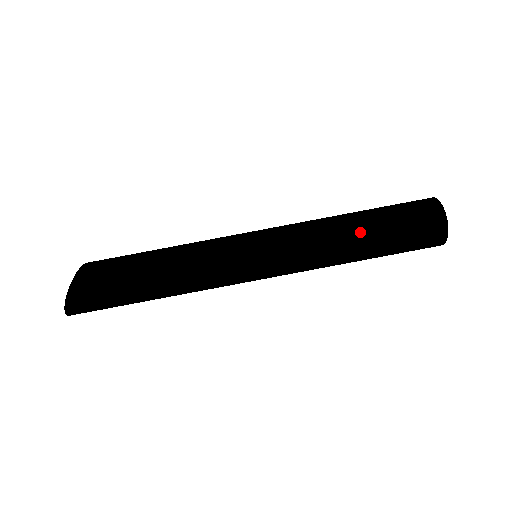
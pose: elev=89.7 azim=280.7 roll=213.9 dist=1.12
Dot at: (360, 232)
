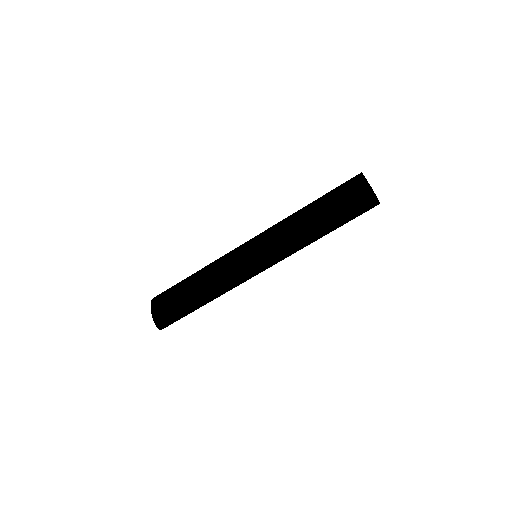
Dot at: (317, 223)
